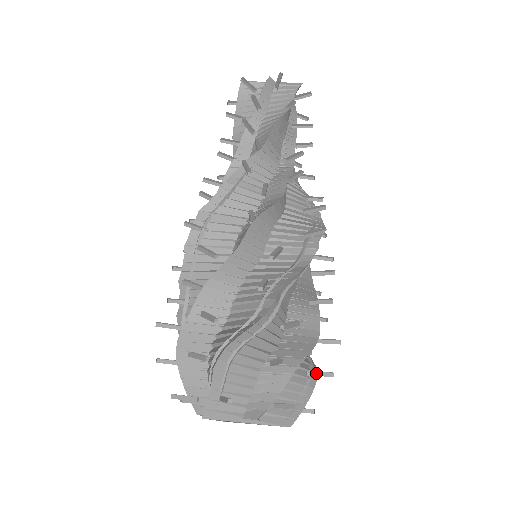
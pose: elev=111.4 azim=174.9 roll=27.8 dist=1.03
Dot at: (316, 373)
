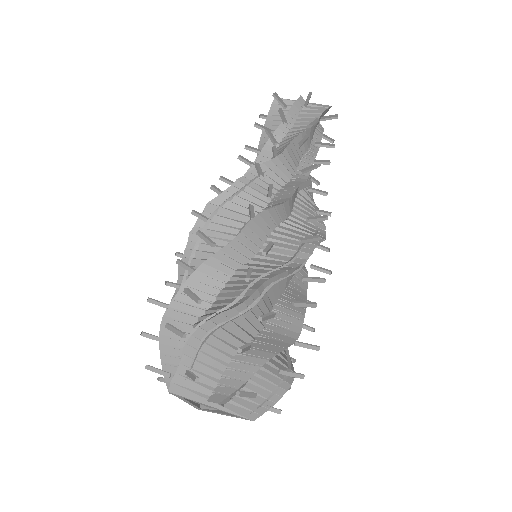
Dot at: (288, 373)
